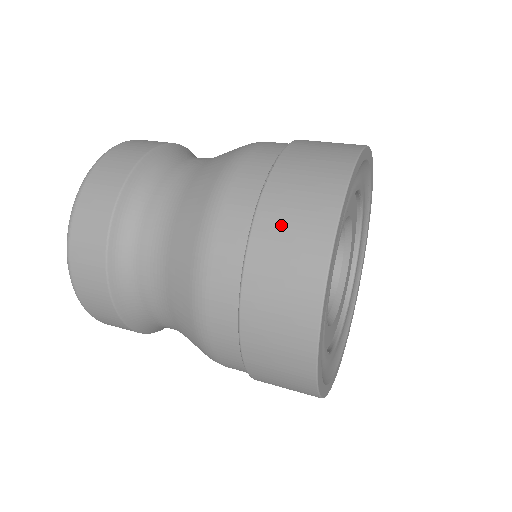
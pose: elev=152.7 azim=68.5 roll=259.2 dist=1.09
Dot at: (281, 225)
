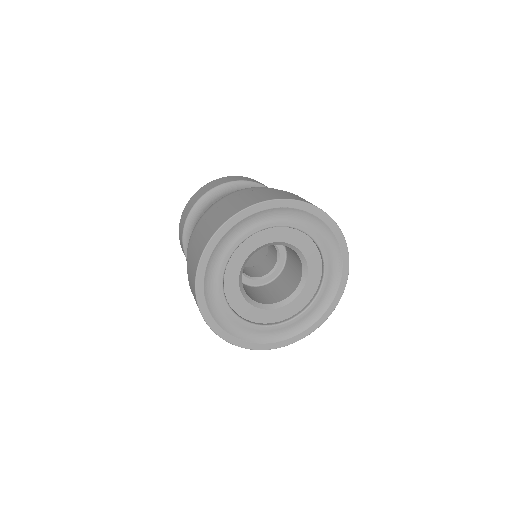
Dot at: (235, 202)
